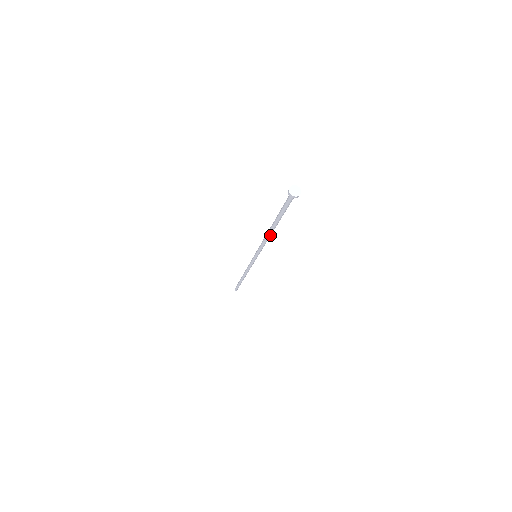
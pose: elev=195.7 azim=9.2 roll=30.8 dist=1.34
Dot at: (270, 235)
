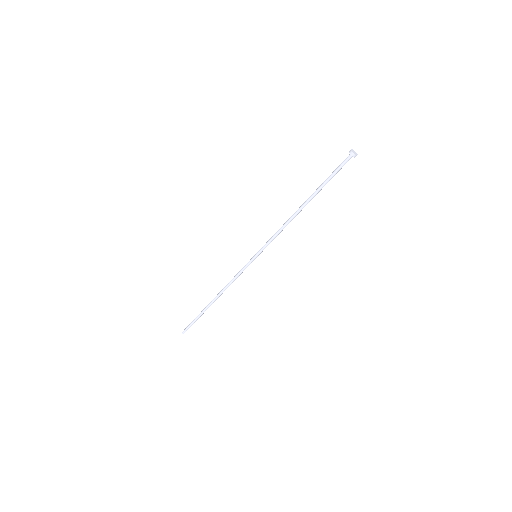
Dot at: occluded
